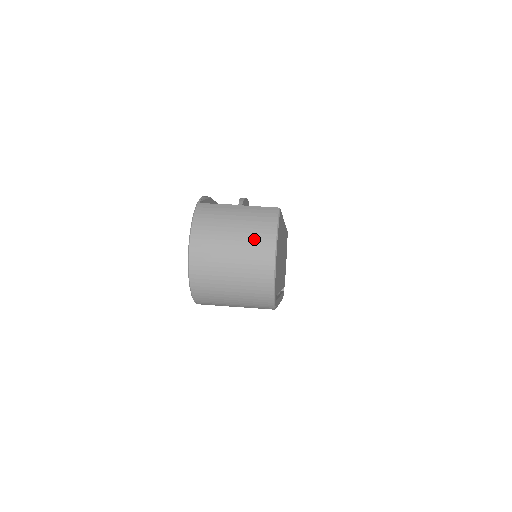
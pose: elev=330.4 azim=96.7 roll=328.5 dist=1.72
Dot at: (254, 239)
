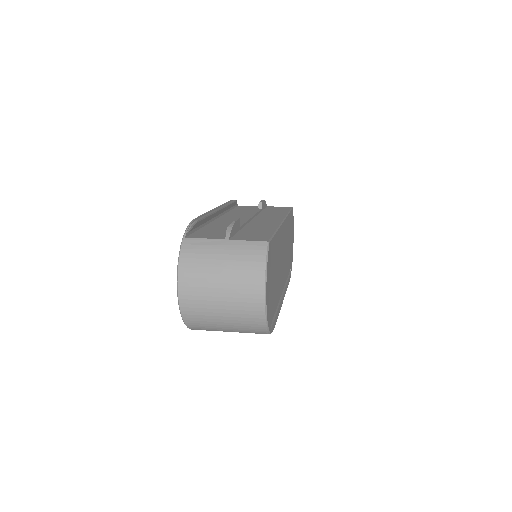
Dot at: (242, 282)
